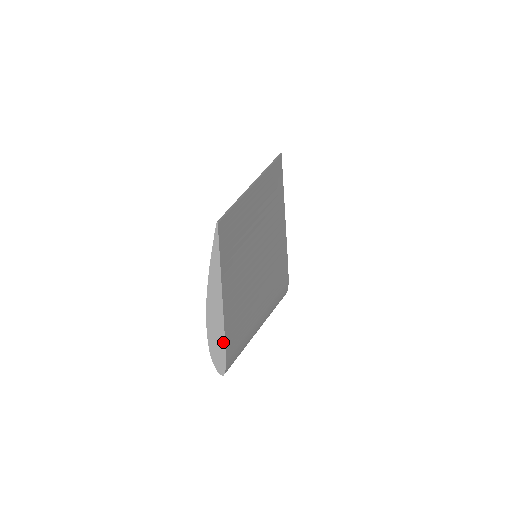
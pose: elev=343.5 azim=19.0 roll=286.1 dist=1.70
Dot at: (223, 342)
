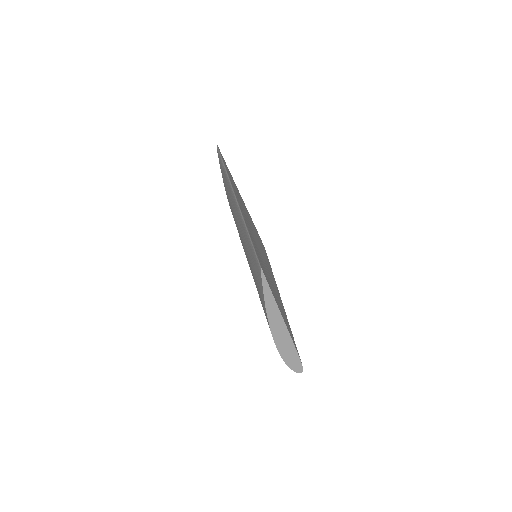
Dot at: (295, 351)
